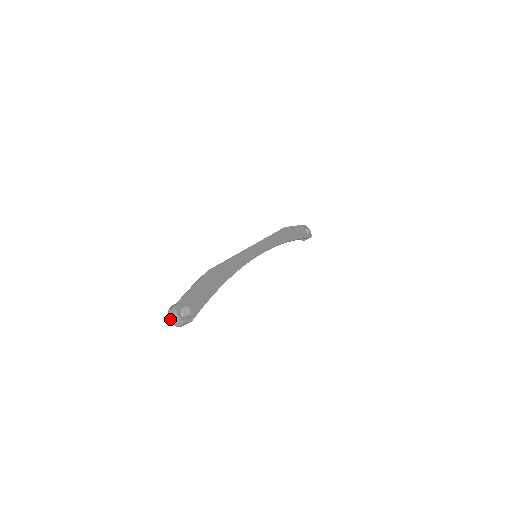
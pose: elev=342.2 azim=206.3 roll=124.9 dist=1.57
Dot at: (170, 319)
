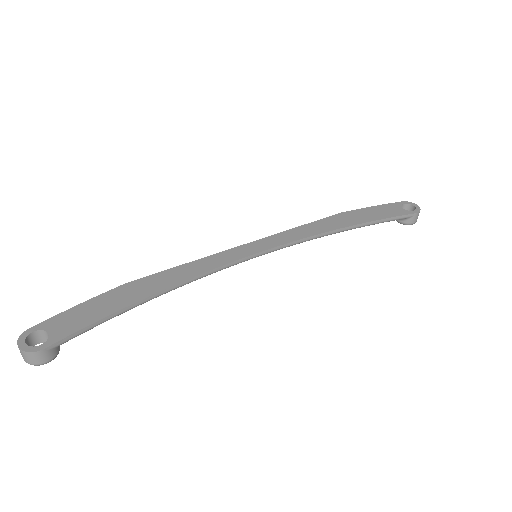
Dot at: (22, 355)
